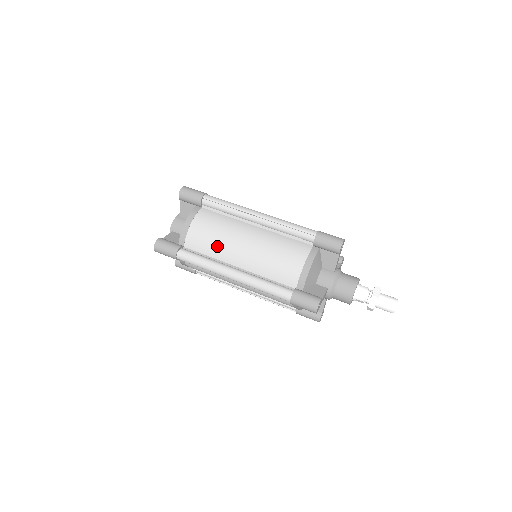
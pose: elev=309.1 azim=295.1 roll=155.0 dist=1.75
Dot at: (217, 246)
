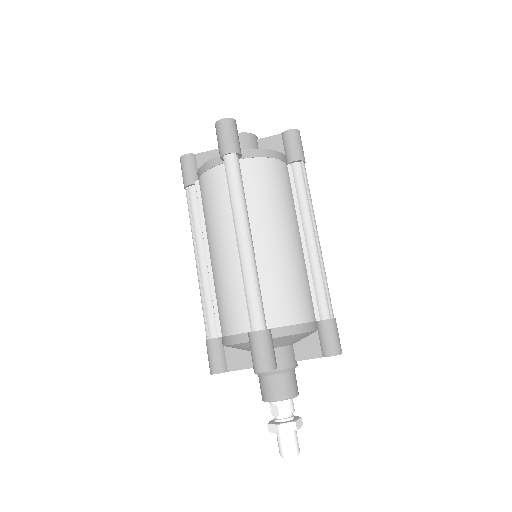
Dot at: (264, 203)
